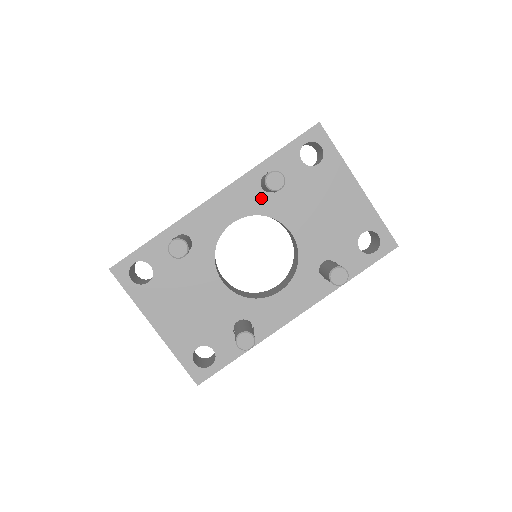
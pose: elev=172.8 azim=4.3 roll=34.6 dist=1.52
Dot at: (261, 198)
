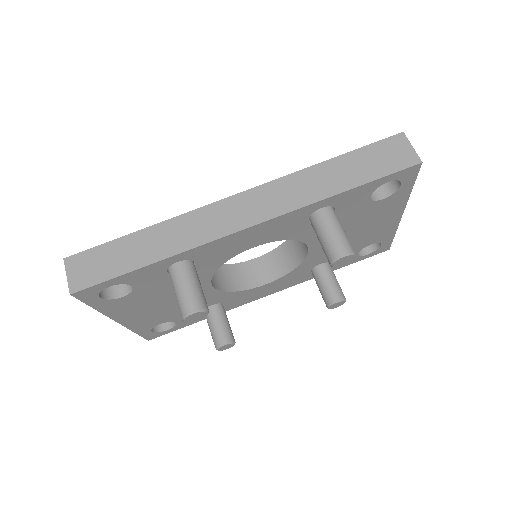
Dot at: (301, 227)
